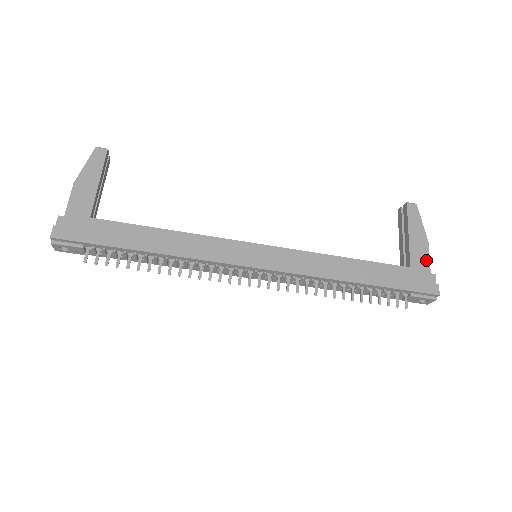
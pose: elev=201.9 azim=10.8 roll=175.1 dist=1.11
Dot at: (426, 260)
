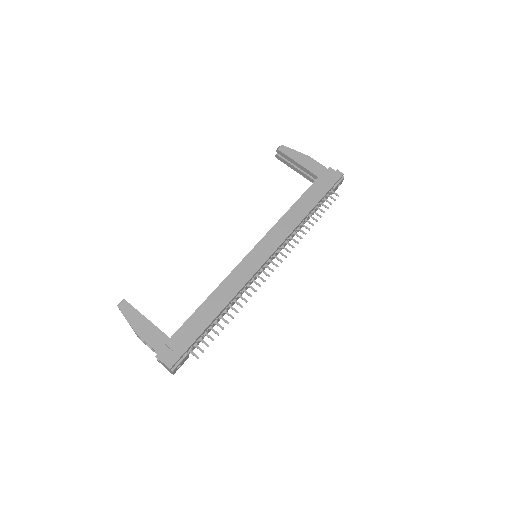
Dot at: (319, 165)
